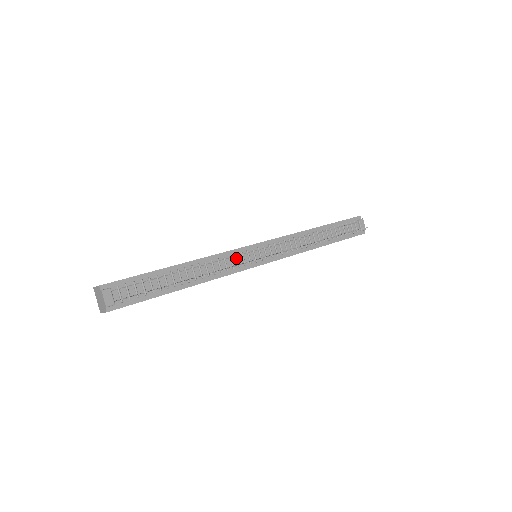
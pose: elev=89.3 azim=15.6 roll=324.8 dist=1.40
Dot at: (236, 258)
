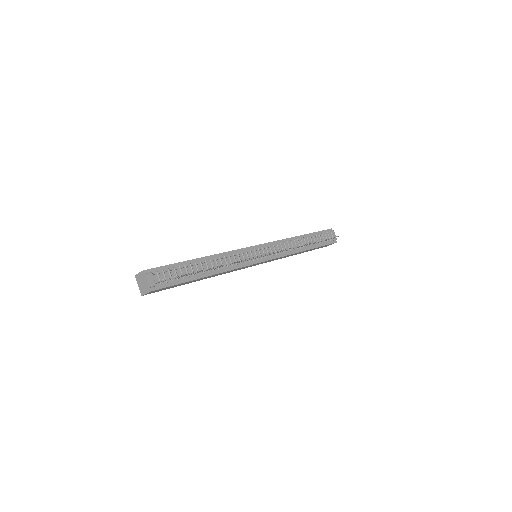
Dot at: (242, 255)
